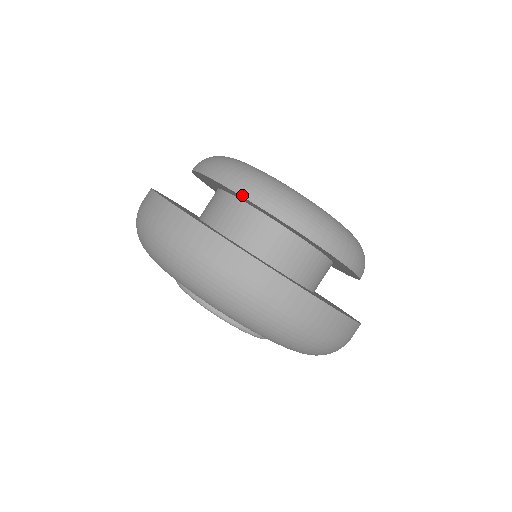
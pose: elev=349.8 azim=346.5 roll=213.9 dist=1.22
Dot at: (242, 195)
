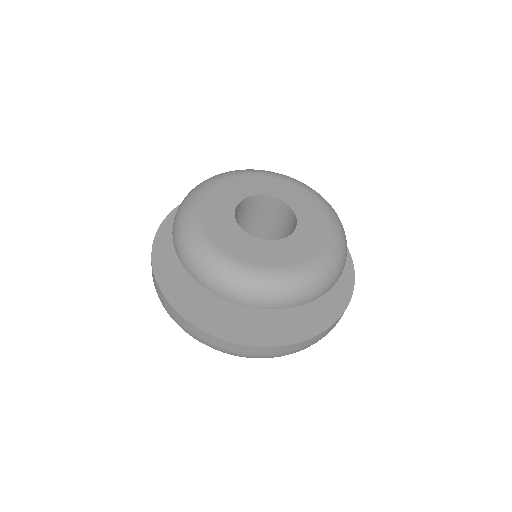
Dot at: occluded
